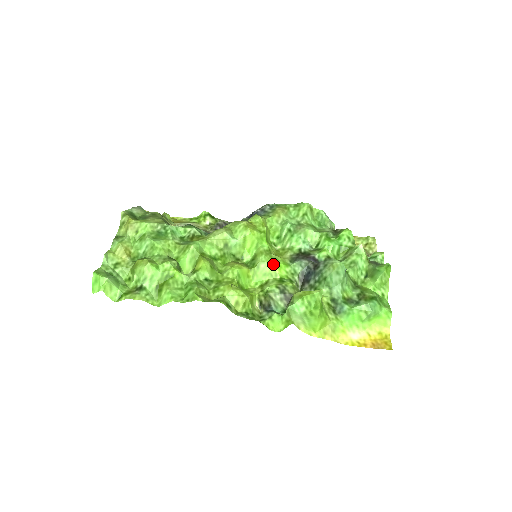
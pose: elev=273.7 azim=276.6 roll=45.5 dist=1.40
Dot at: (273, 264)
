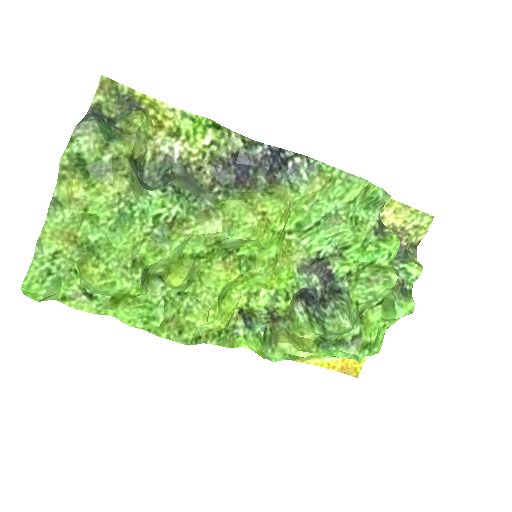
Dot at: (273, 279)
